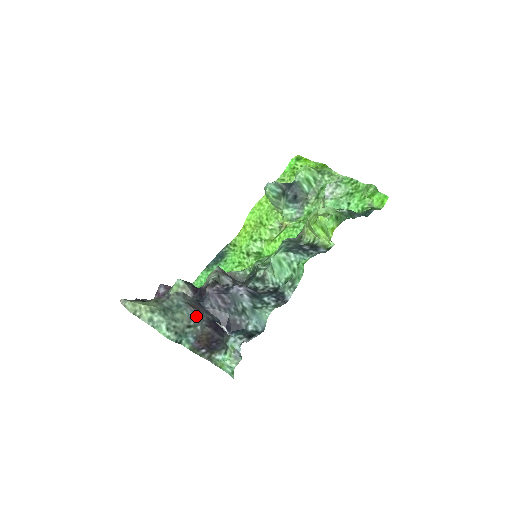
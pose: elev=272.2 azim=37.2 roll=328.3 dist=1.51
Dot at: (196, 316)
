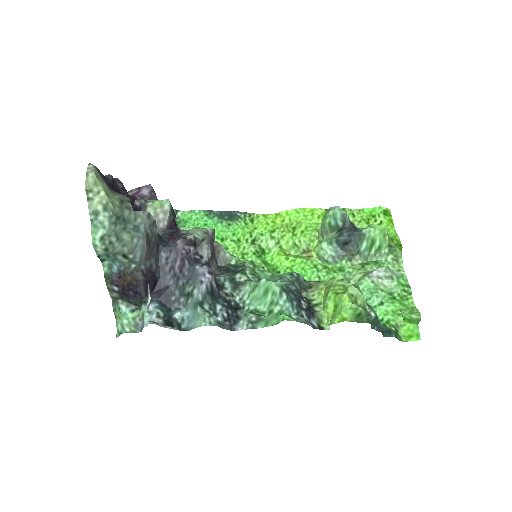
Dot at: (142, 254)
